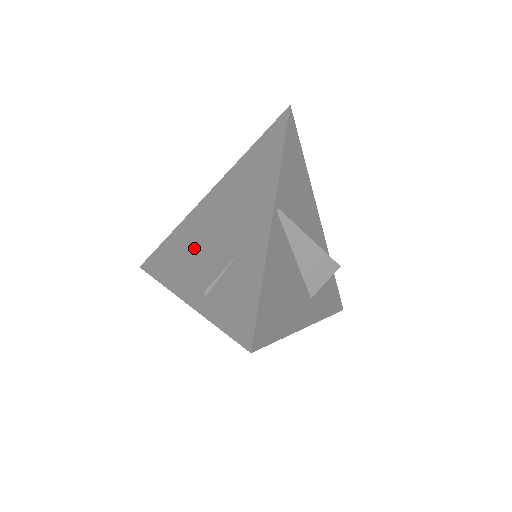
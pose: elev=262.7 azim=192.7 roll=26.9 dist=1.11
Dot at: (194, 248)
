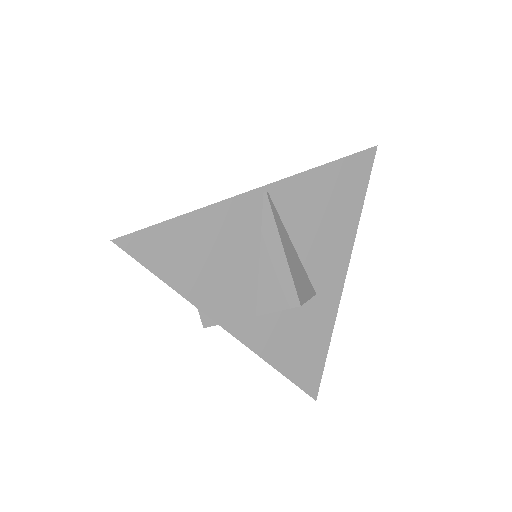
Dot at: occluded
